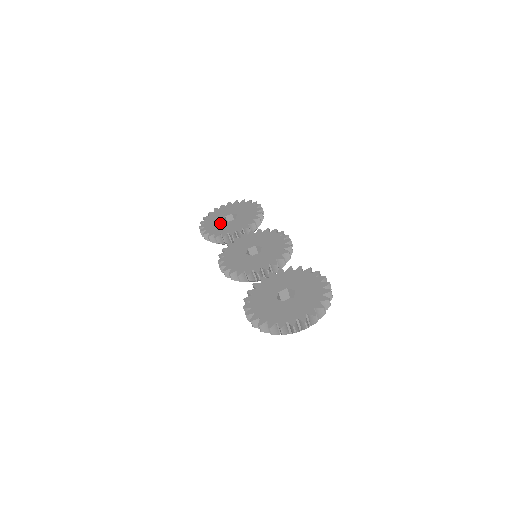
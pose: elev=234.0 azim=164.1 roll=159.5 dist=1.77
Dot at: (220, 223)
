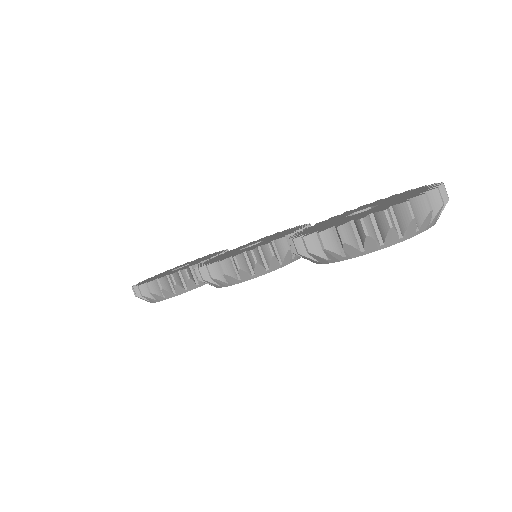
Dot at: occluded
